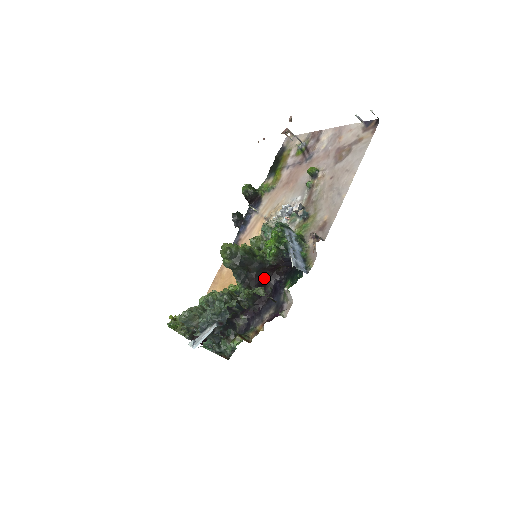
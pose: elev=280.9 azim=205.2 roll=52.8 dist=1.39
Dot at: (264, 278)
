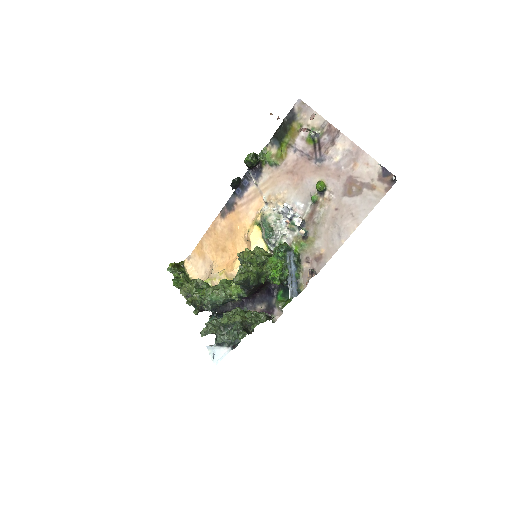
Dot at: (262, 285)
